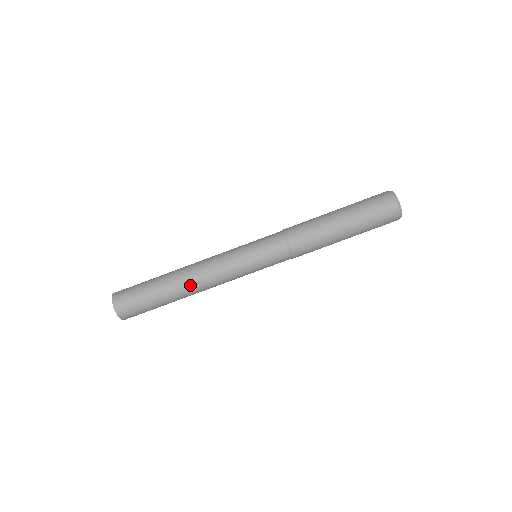
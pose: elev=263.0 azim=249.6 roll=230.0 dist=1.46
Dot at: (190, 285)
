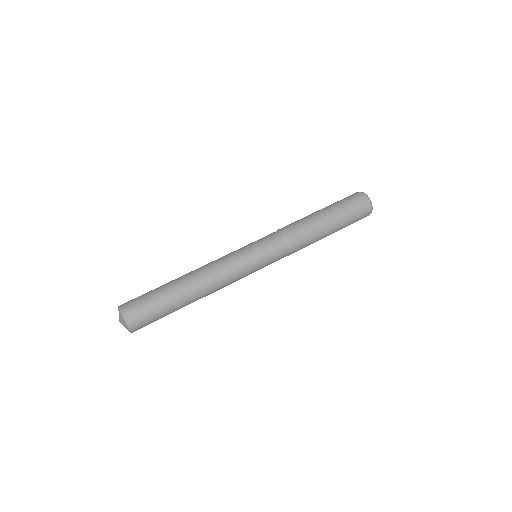
Dot at: (200, 285)
